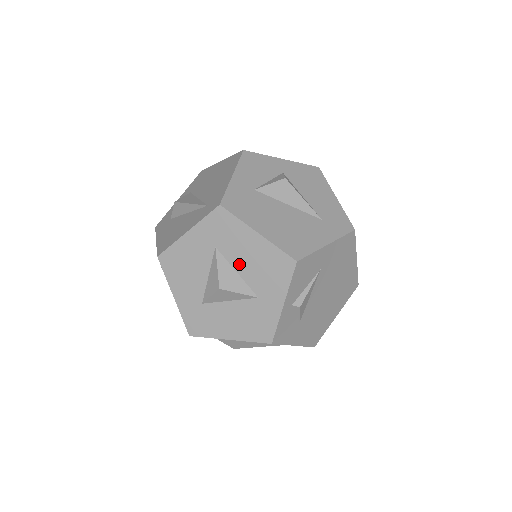
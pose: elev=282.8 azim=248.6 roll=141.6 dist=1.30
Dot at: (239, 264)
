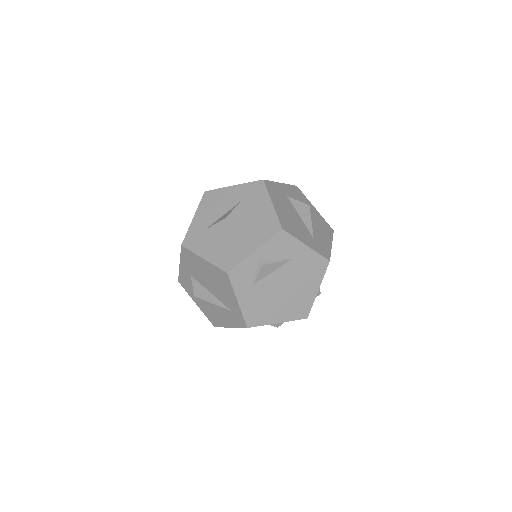
Dot at: (247, 216)
